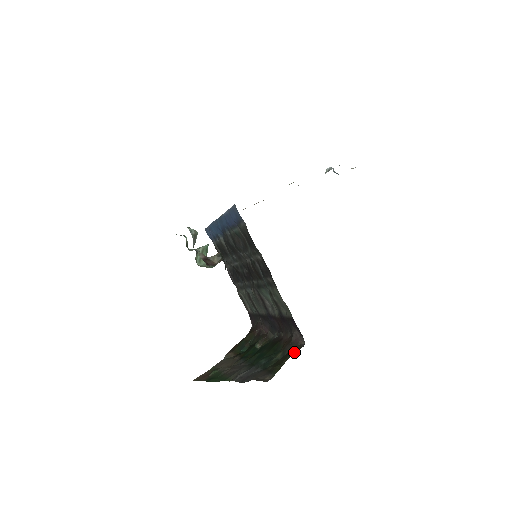
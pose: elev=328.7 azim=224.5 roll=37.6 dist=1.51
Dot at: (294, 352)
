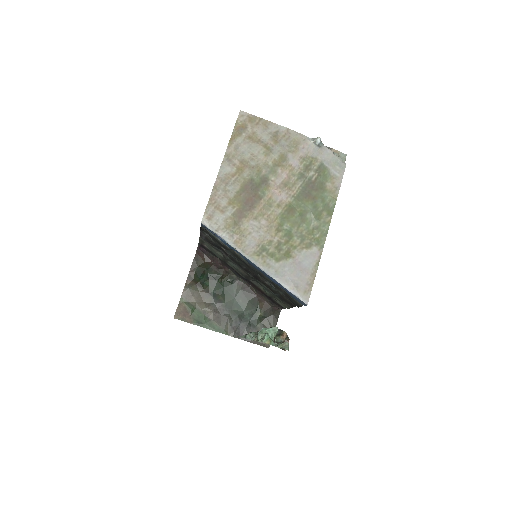
Dot at: (277, 320)
